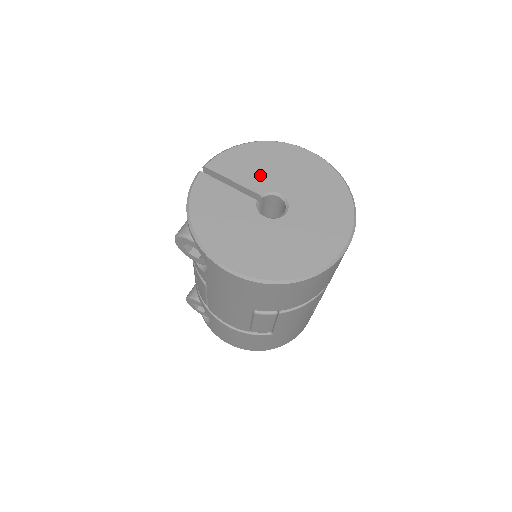
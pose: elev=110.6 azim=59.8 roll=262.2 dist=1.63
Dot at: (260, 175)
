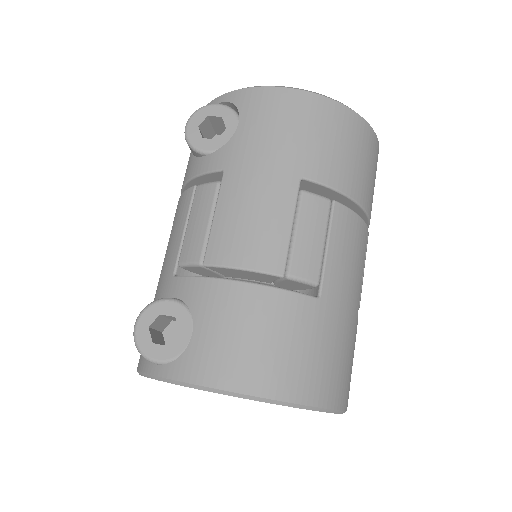
Dot at: occluded
